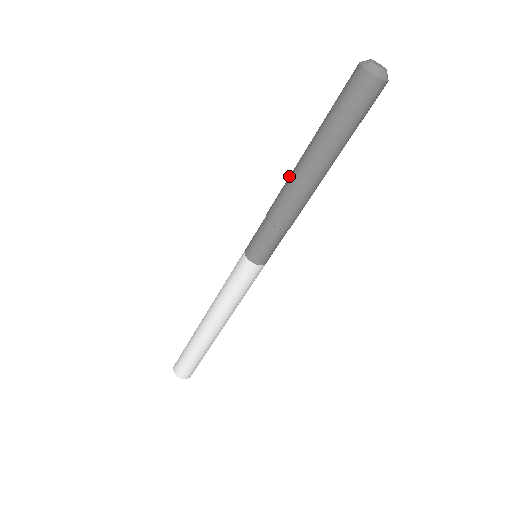
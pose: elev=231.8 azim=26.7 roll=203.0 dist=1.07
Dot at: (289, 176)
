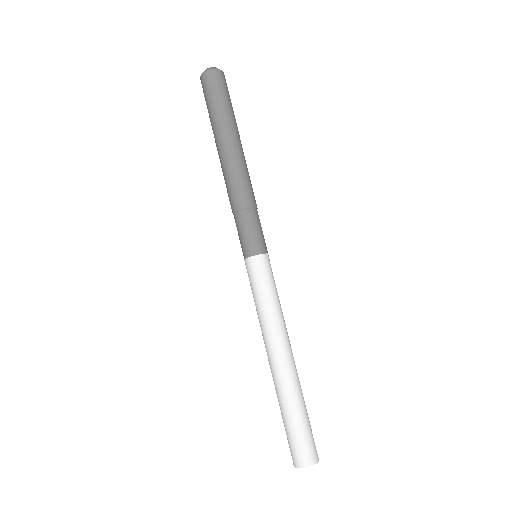
Dot at: occluded
